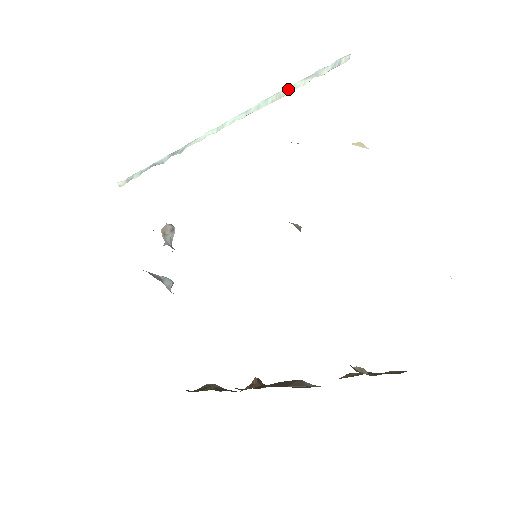
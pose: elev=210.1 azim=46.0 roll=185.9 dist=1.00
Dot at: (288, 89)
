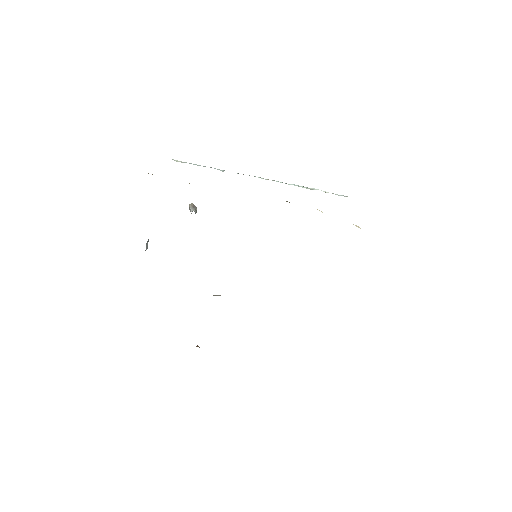
Dot at: (316, 189)
